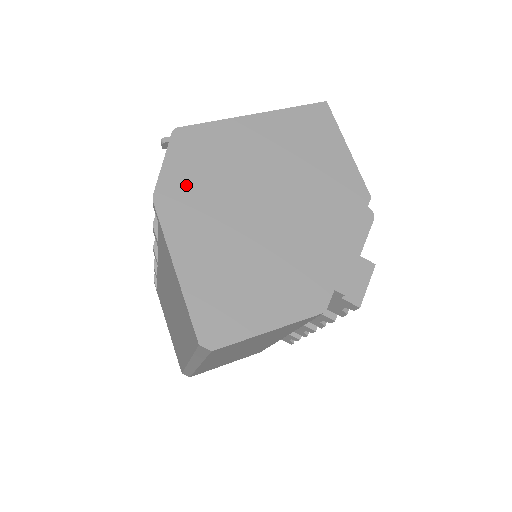
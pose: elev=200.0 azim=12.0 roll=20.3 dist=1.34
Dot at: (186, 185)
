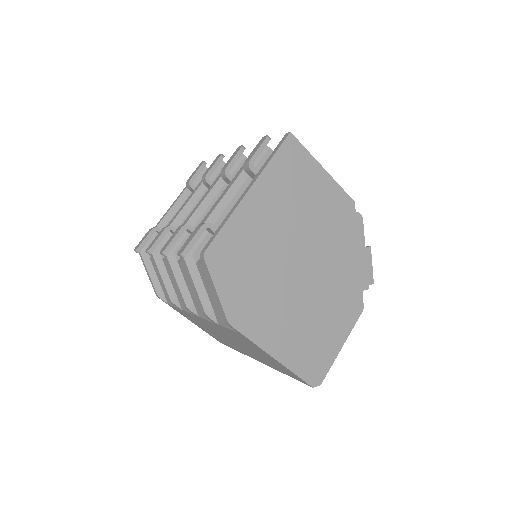
Dot at: (242, 295)
